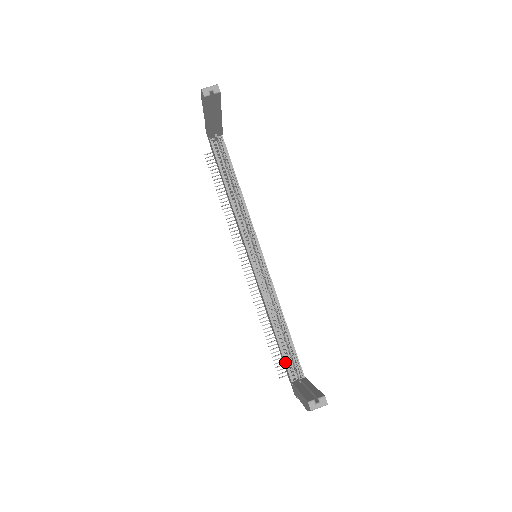
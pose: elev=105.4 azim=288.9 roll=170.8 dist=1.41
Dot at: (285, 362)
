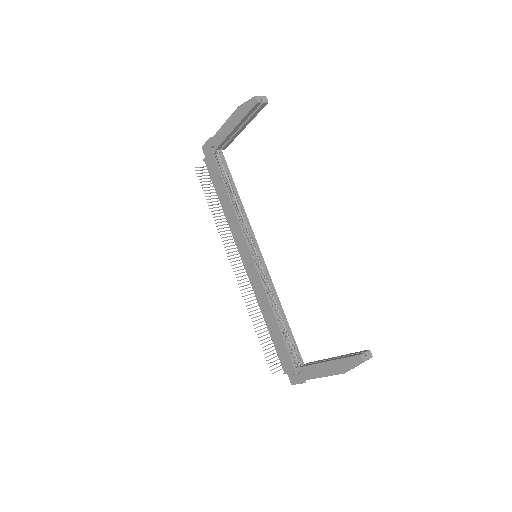
Dot at: (288, 351)
